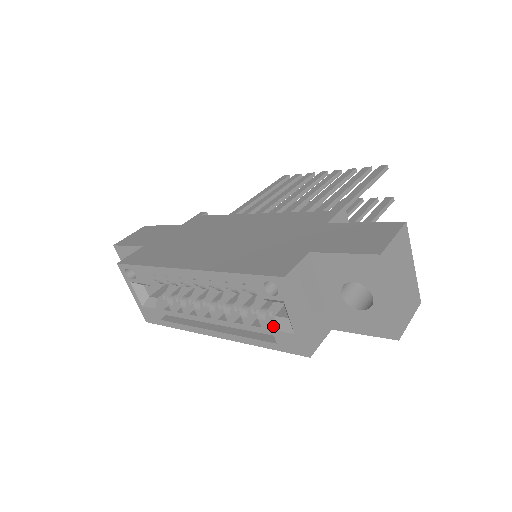
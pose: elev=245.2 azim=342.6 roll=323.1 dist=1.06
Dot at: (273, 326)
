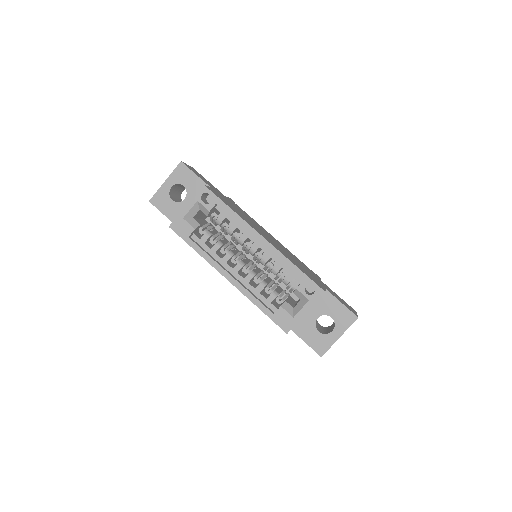
Dot at: (282, 305)
